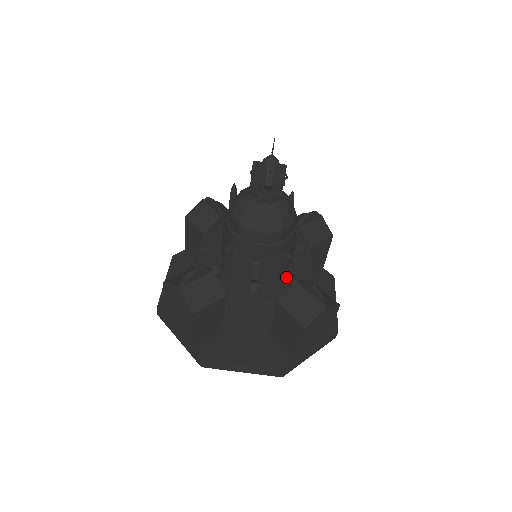
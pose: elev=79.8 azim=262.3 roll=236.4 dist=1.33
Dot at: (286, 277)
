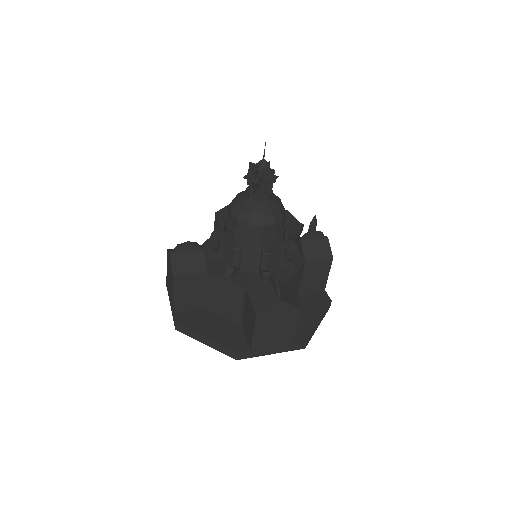
Dot at: (262, 271)
